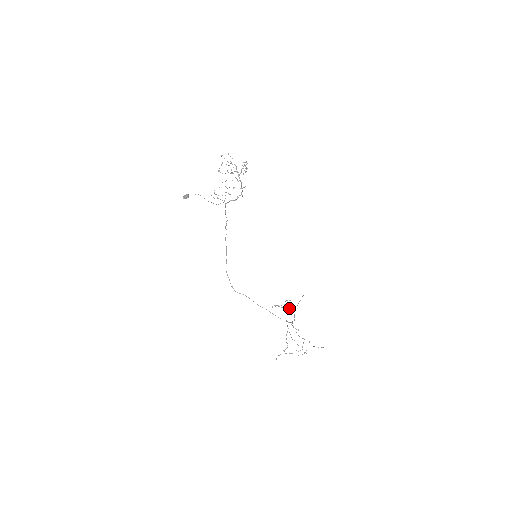
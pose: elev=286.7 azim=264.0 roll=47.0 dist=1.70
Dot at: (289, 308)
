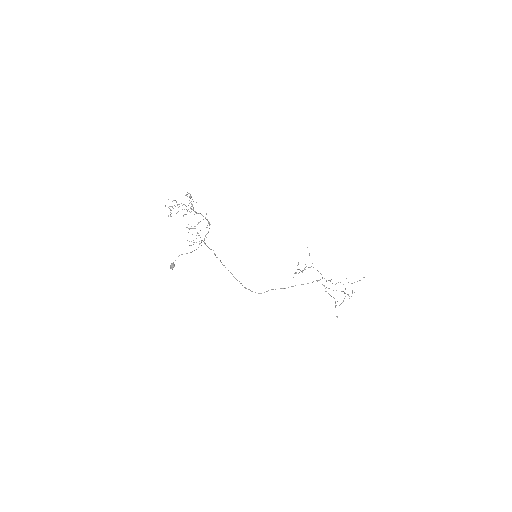
Dot at: occluded
